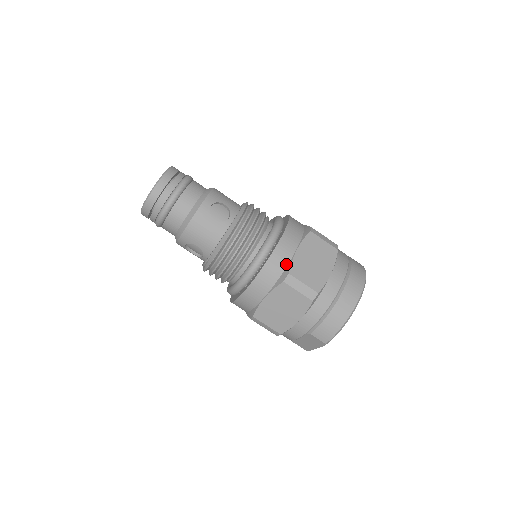
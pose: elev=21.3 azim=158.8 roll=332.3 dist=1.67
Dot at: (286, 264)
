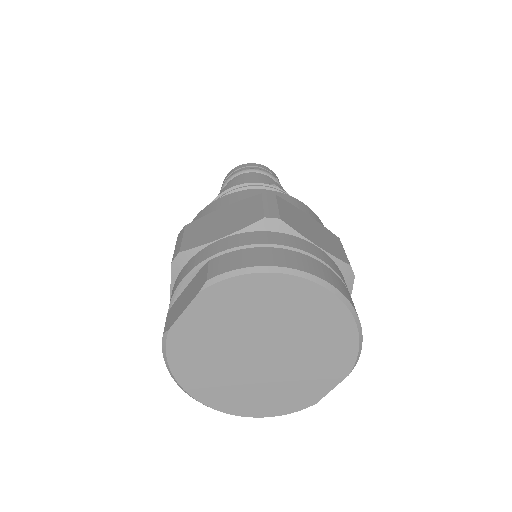
Dot at: occluded
